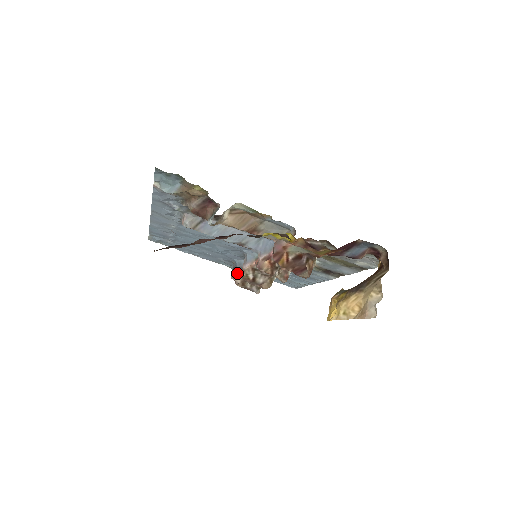
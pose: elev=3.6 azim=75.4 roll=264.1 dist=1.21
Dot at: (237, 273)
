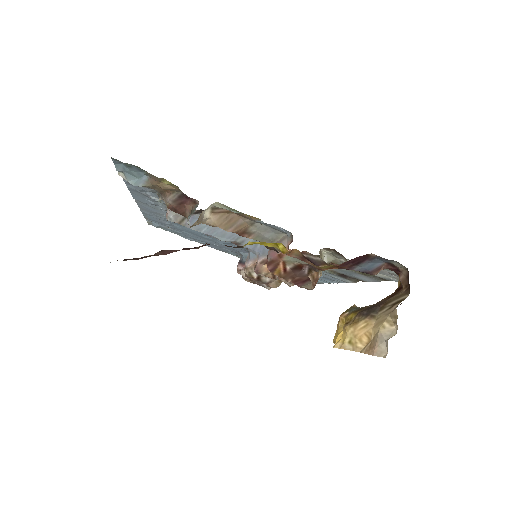
Dot at: (243, 267)
